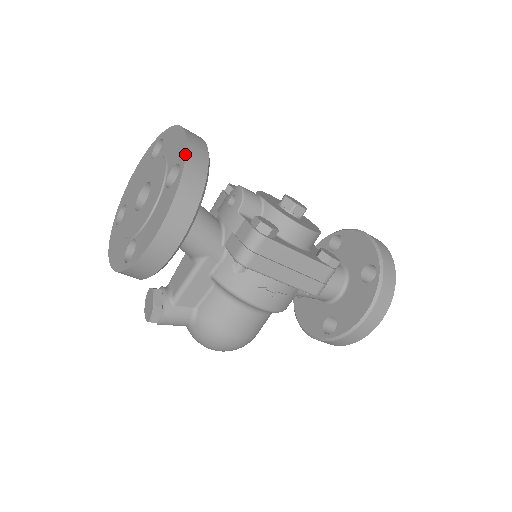
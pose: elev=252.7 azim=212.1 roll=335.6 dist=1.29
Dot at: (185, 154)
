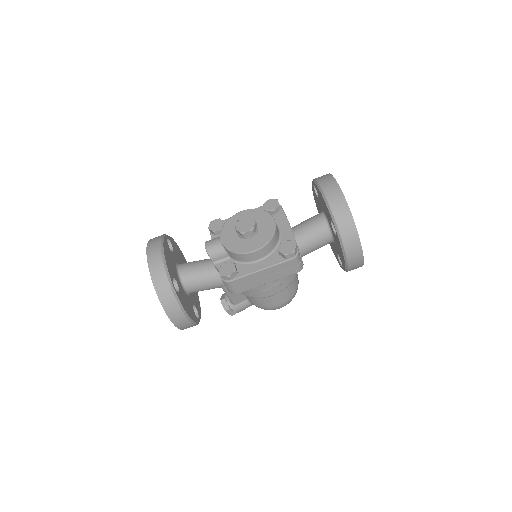
Dot at: (153, 284)
